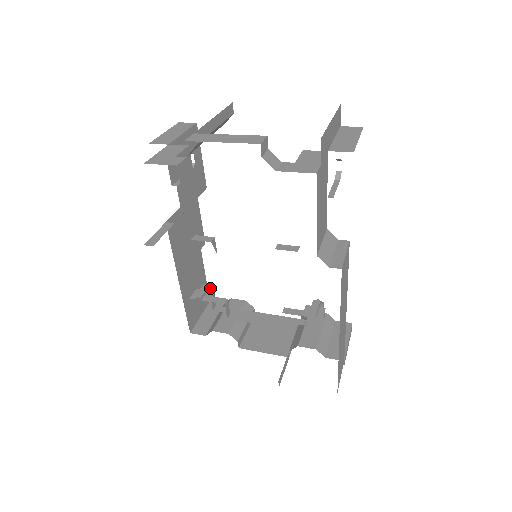
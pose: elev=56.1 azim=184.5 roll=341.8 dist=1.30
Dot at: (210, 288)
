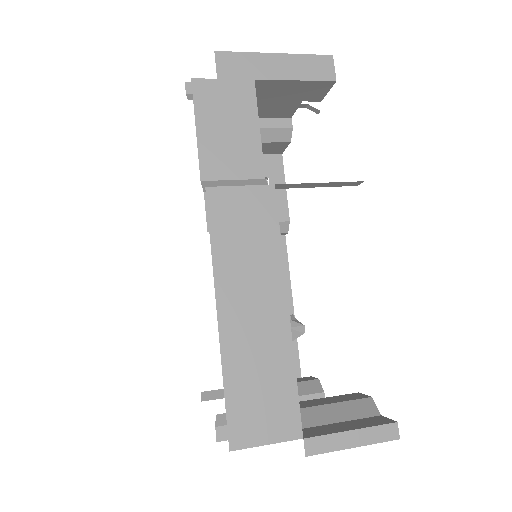
Dot at: occluded
